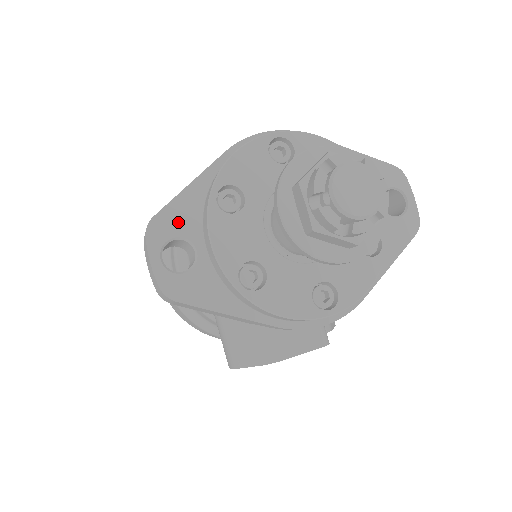
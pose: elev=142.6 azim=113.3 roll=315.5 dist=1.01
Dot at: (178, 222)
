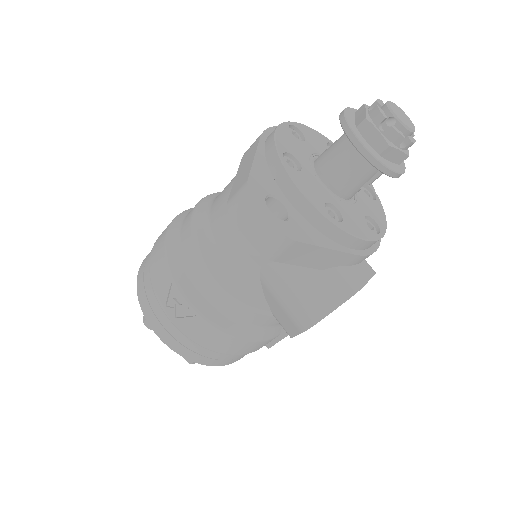
Dot at: (264, 184)
